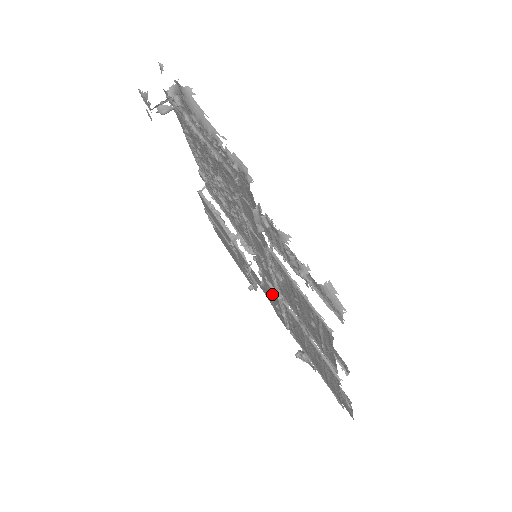
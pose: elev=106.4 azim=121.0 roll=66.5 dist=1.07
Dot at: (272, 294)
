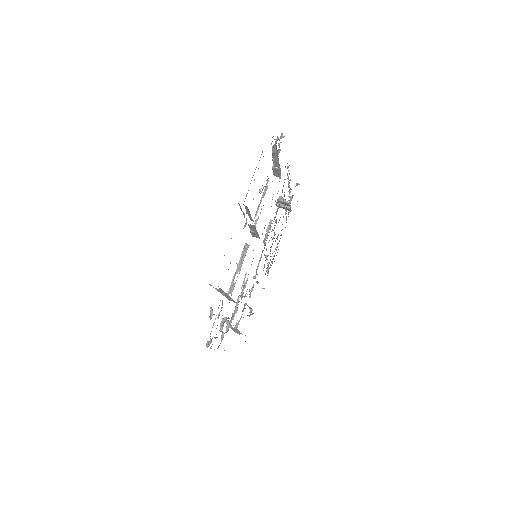
Dot at: occluded
